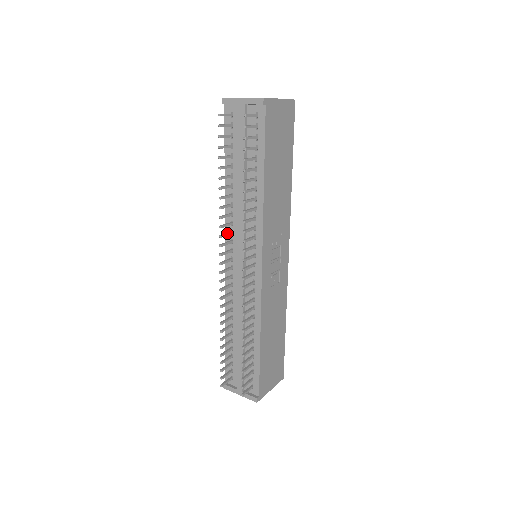
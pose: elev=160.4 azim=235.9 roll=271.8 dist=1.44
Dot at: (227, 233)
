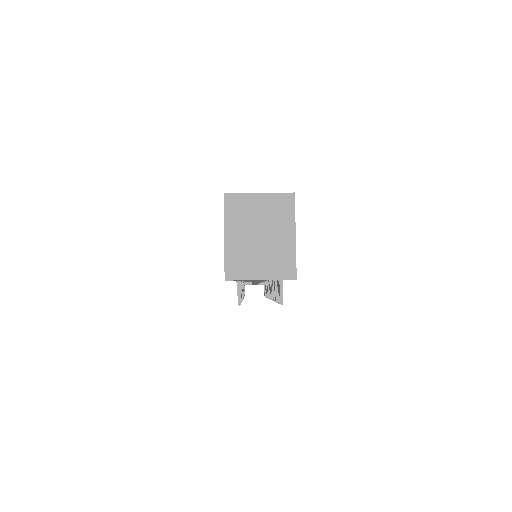
Dot at: occluded
